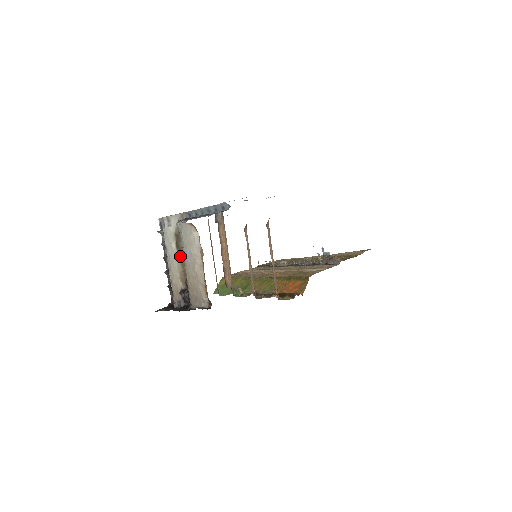
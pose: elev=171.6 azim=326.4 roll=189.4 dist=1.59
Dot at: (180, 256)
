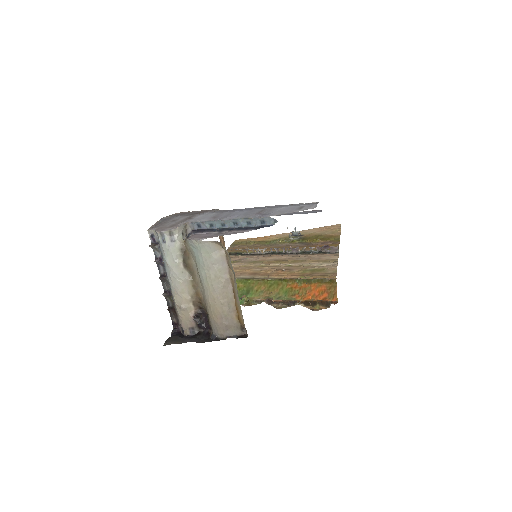
Dot at: (190, 276)
